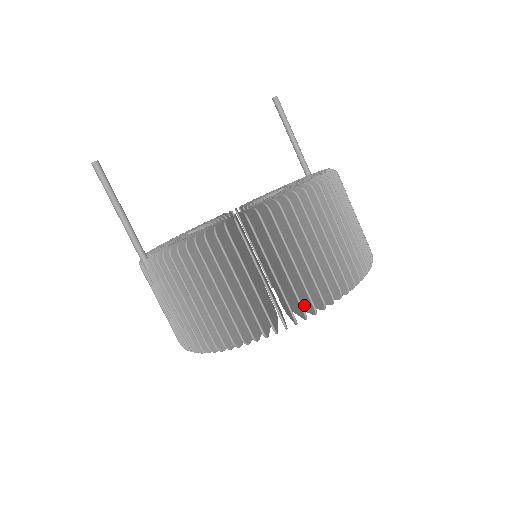
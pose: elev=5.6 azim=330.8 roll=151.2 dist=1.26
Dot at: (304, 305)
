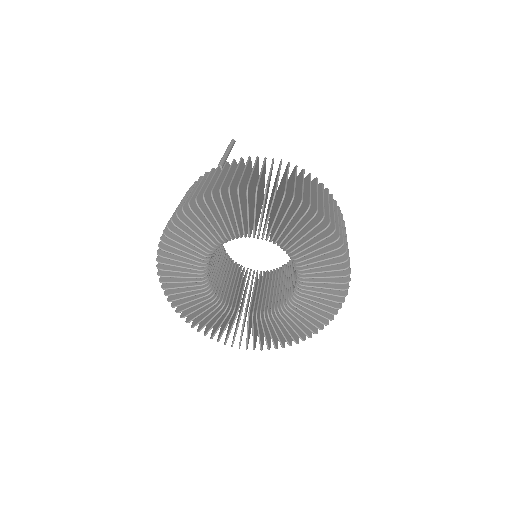
Dot at: (313, 232)
